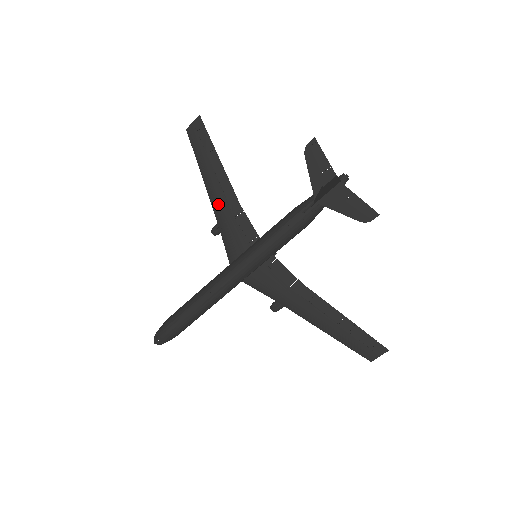
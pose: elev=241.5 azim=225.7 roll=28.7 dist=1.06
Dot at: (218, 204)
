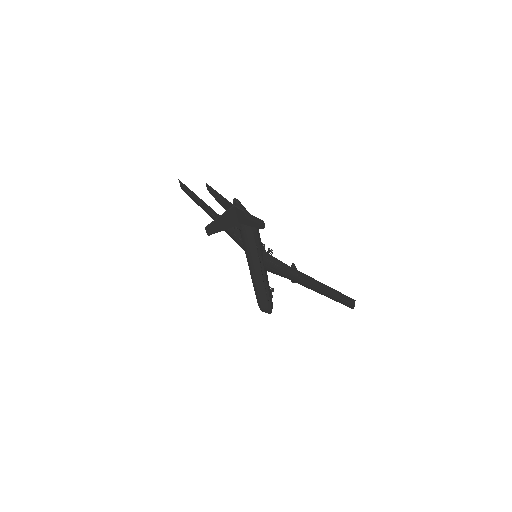
Dot at: occluded
